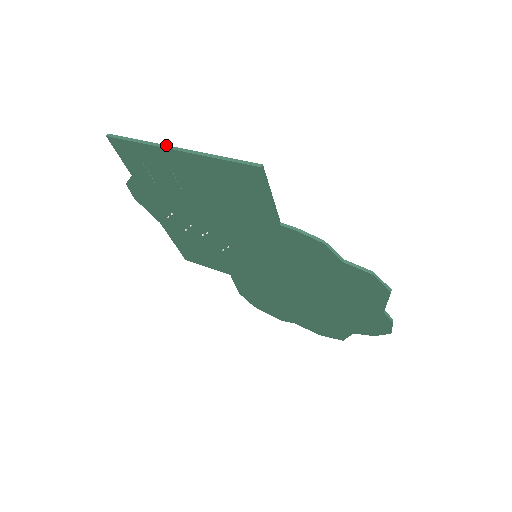
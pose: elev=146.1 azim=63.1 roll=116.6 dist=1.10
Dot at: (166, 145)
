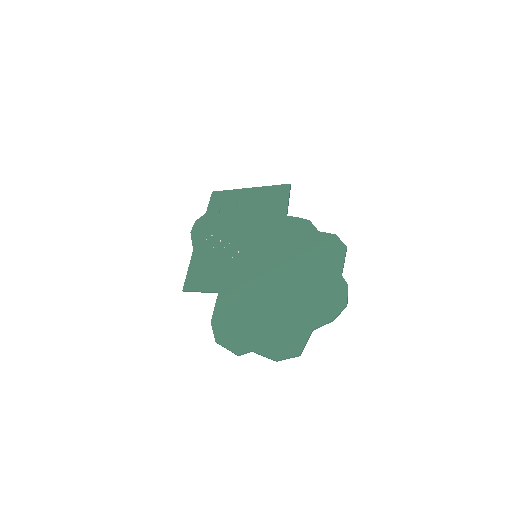
Dot at: (244, 189)
